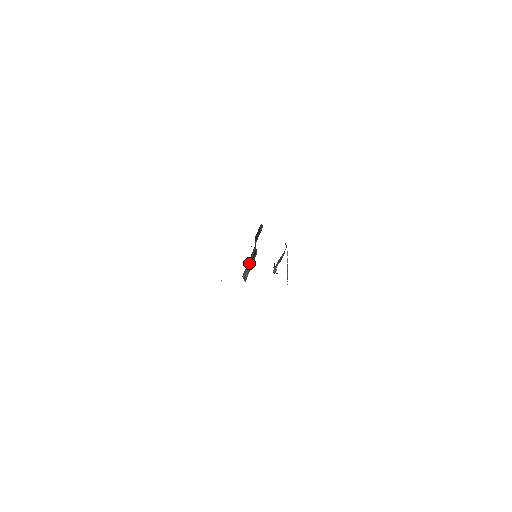
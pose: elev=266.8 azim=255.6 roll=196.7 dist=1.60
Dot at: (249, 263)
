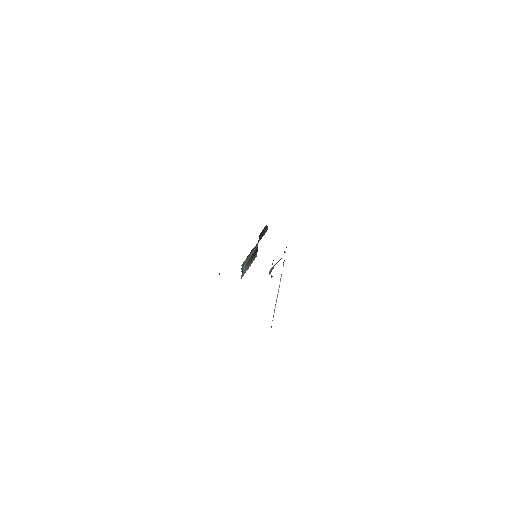
Dot at: (249, 258)
